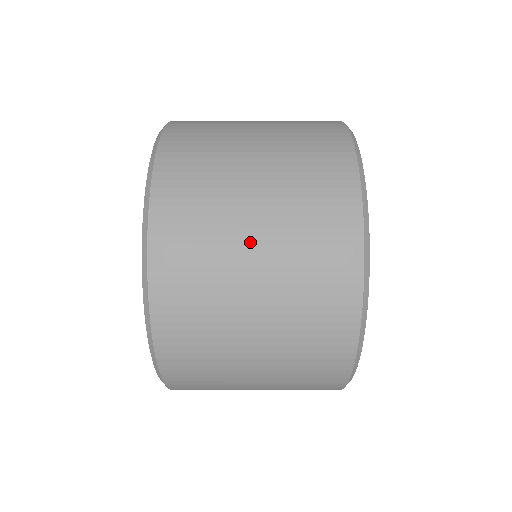
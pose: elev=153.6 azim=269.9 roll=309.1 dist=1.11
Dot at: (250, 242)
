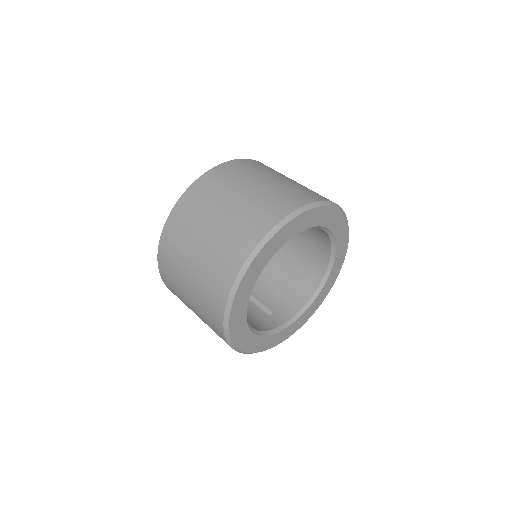
Dot at: (187, 297)
